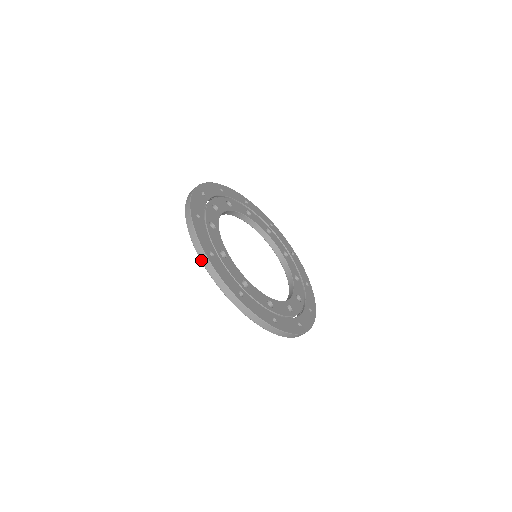
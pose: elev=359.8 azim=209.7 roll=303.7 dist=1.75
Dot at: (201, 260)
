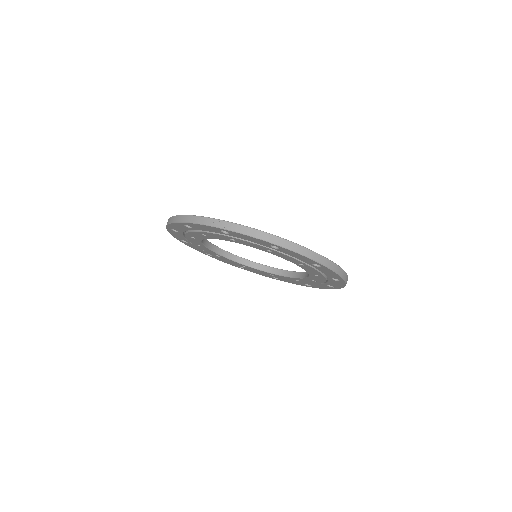
Dot at: (223, 228)
